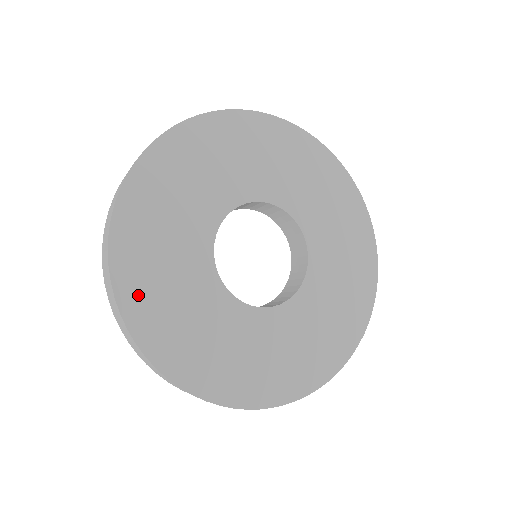
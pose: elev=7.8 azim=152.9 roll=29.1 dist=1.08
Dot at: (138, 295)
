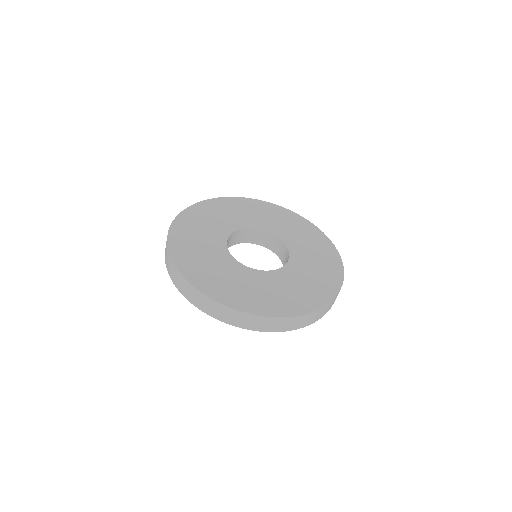
Dot at: (184, 259)
